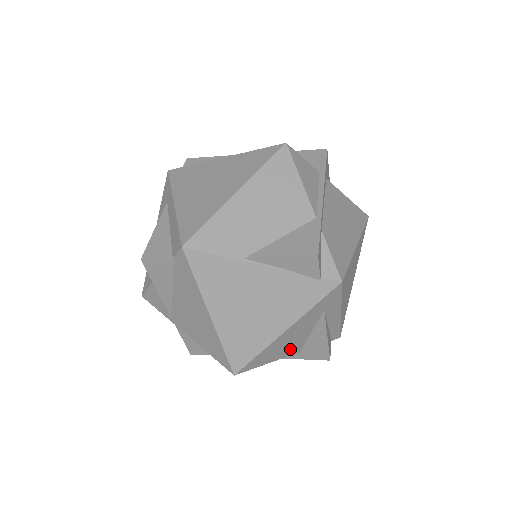
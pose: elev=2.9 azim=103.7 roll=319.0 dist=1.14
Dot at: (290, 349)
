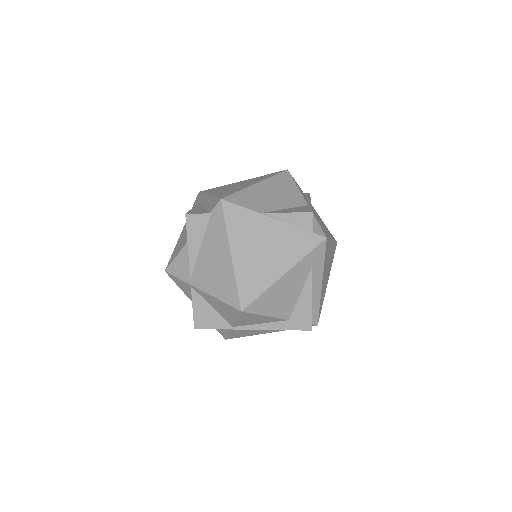
Dot at: (283, 308)
